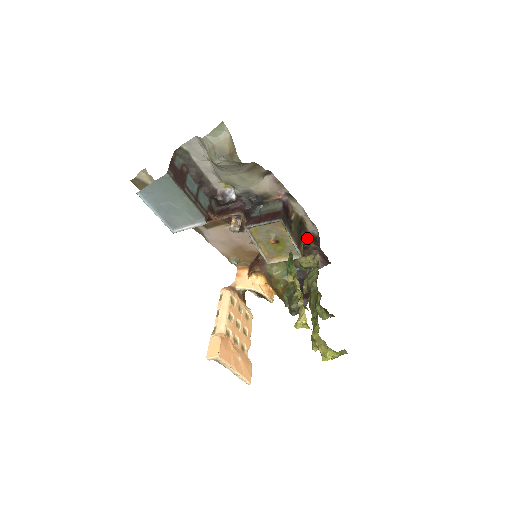
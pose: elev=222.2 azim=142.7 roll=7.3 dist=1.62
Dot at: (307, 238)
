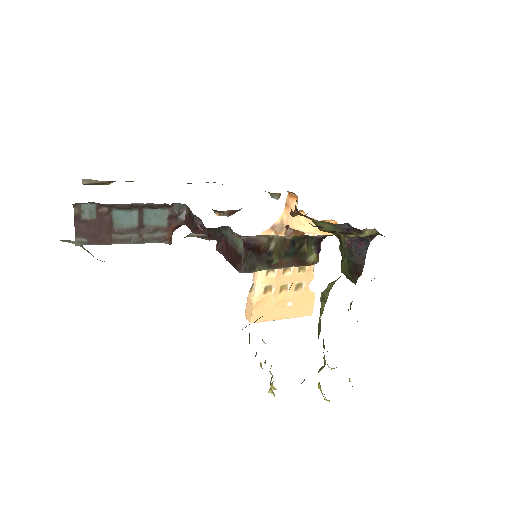
Dot at: (327, 235)
